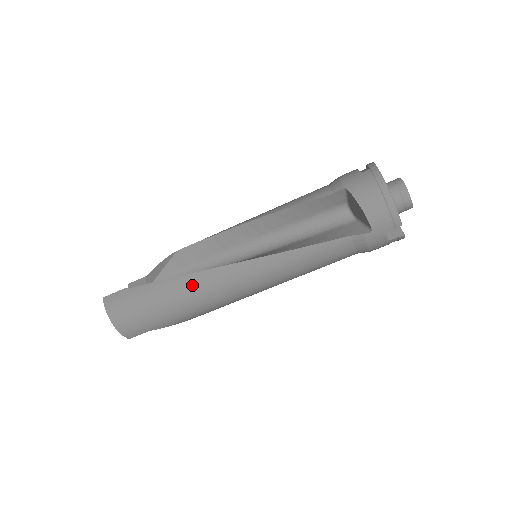
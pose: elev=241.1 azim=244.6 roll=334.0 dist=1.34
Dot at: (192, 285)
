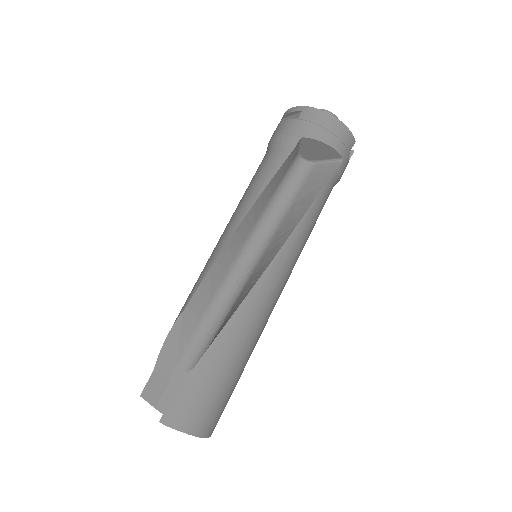
Dot at: (244, 322)
